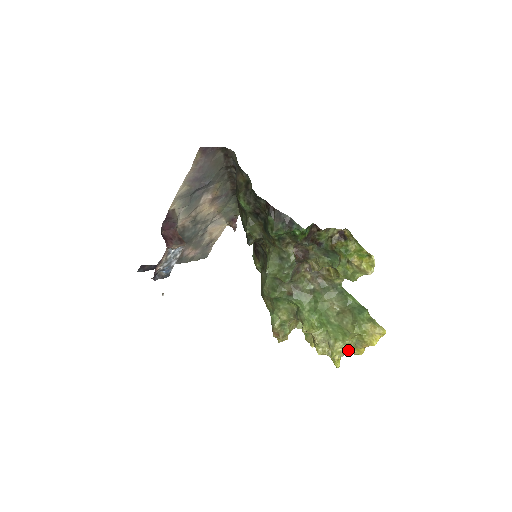
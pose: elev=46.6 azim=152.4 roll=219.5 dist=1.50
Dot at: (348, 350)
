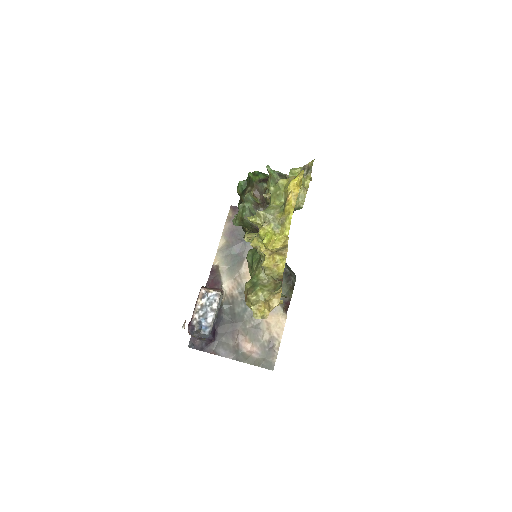
Dot at: (274, 216)
